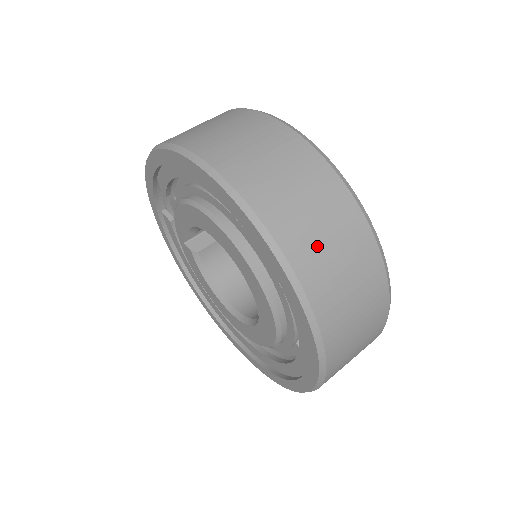
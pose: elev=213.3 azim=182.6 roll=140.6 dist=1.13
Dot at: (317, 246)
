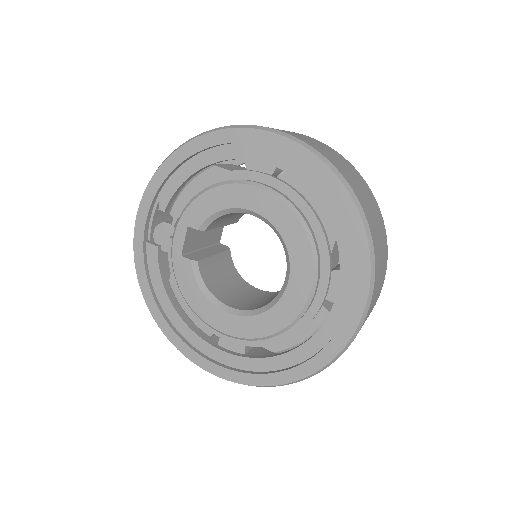
Dot at: (350, 176)
